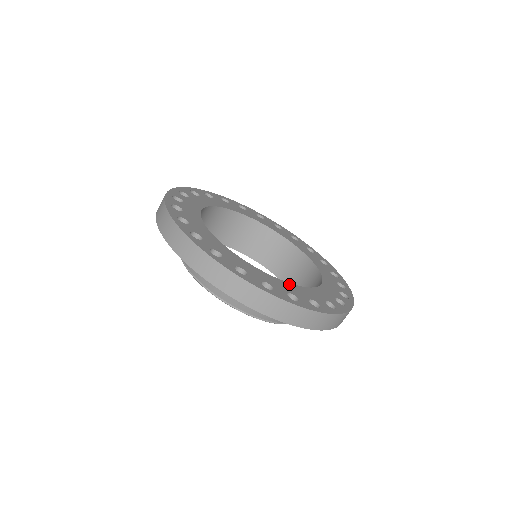
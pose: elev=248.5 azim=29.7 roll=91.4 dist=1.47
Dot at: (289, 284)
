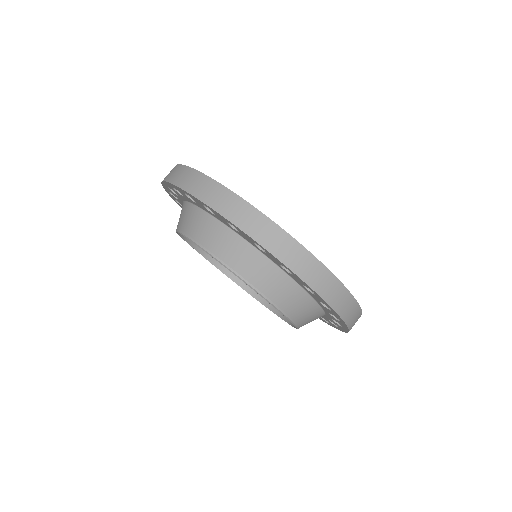
Dot at: occluded
